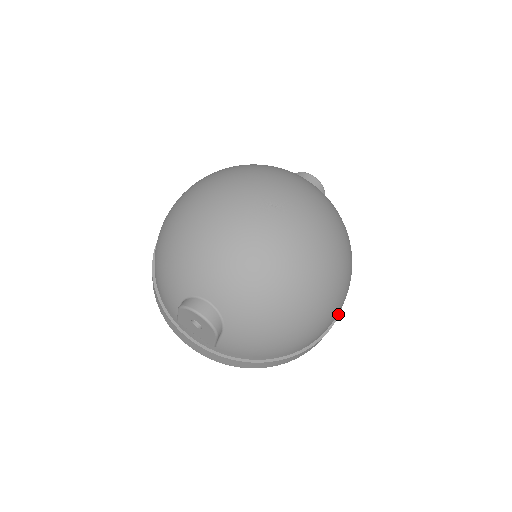
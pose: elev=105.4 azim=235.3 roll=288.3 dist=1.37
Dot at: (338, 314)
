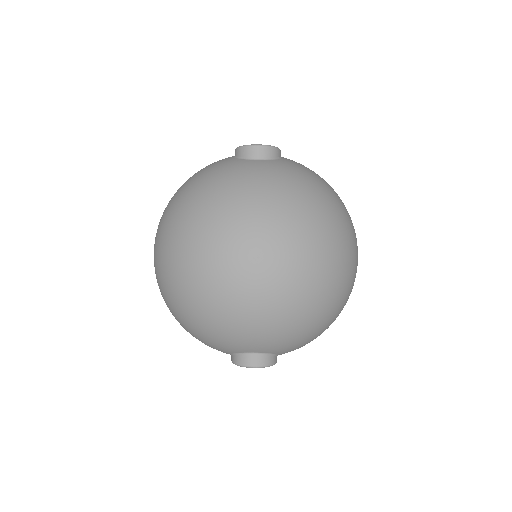
Dot at: occluded
